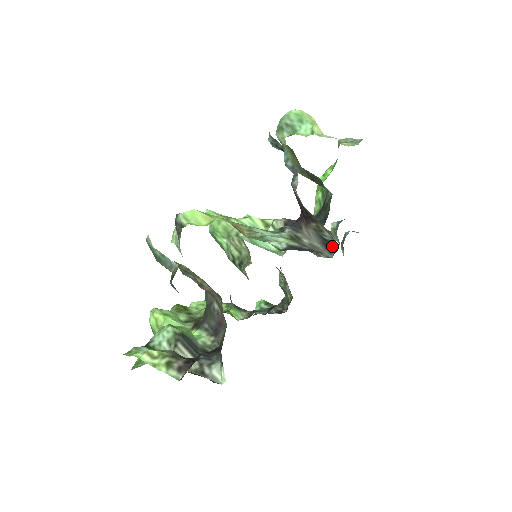
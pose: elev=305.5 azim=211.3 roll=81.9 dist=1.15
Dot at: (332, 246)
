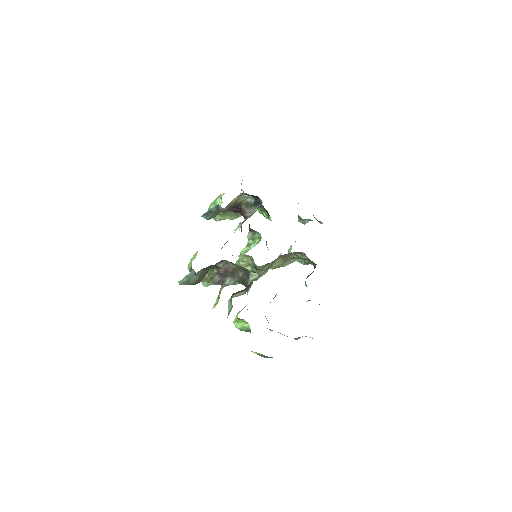
Dot at: (257, 200)
